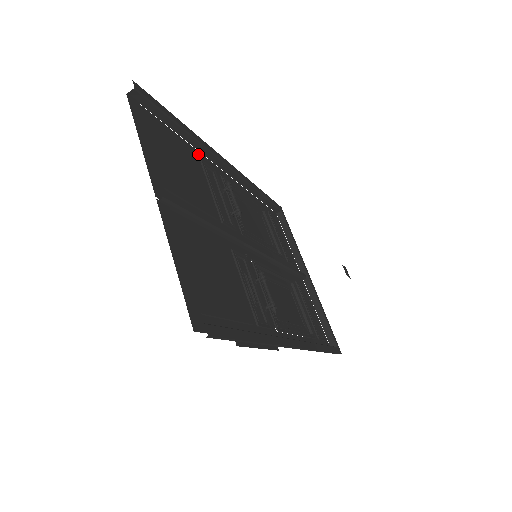
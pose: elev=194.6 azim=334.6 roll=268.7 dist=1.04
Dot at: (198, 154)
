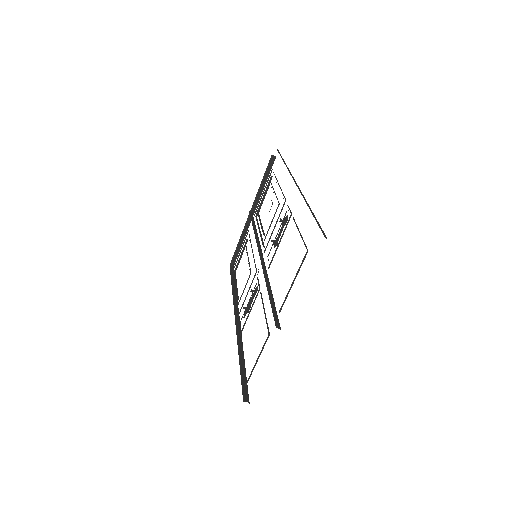
Dot at: occluded
